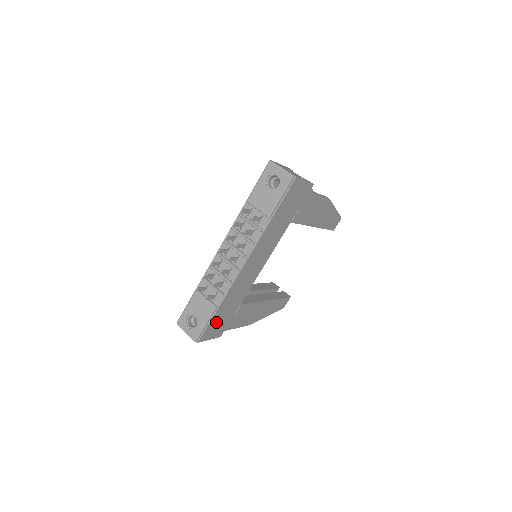
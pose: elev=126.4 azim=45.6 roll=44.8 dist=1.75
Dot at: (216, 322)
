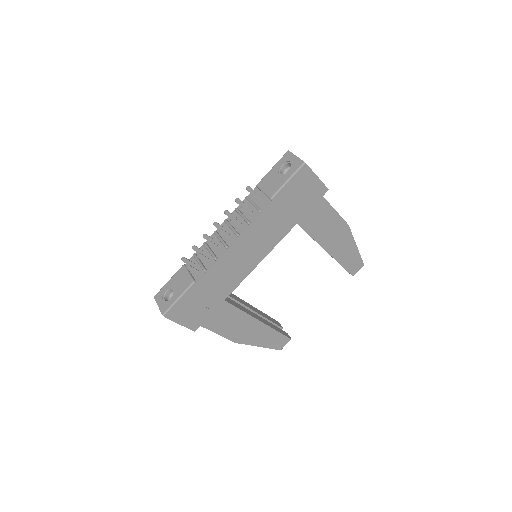
Dot at: (192, 304)
